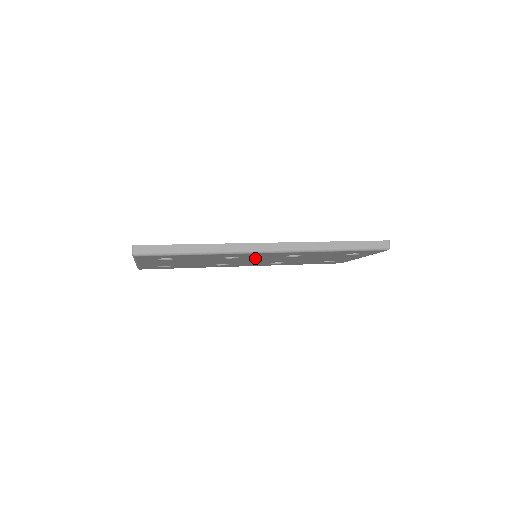
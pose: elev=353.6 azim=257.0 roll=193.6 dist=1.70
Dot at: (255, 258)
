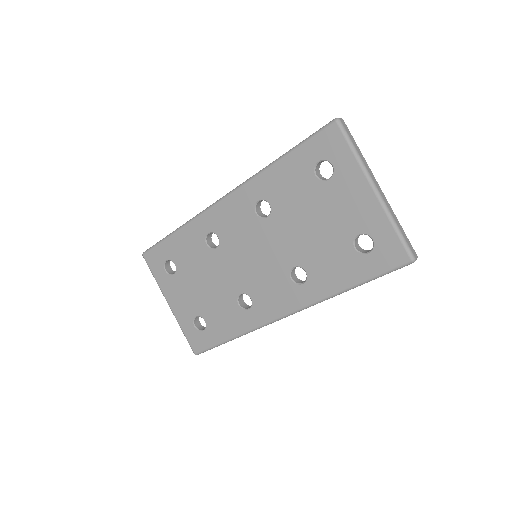
Dot at: (239, 241)
